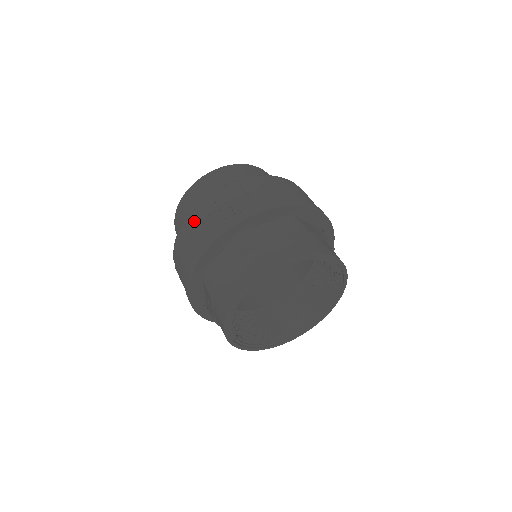
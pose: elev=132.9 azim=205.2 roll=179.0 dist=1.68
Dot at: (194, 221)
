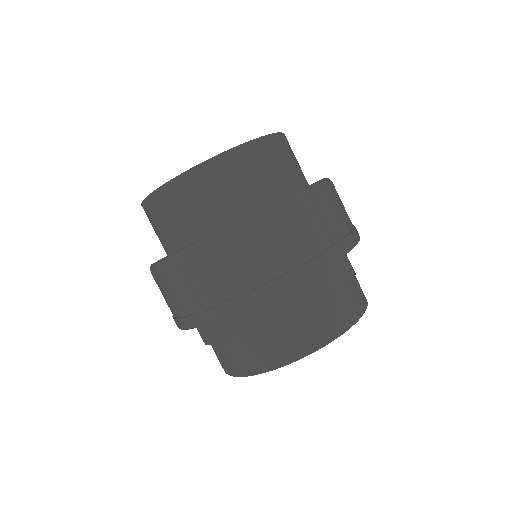
Dot at: occluded
